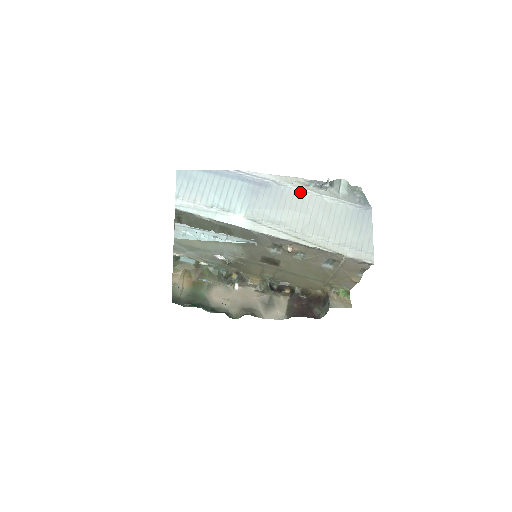
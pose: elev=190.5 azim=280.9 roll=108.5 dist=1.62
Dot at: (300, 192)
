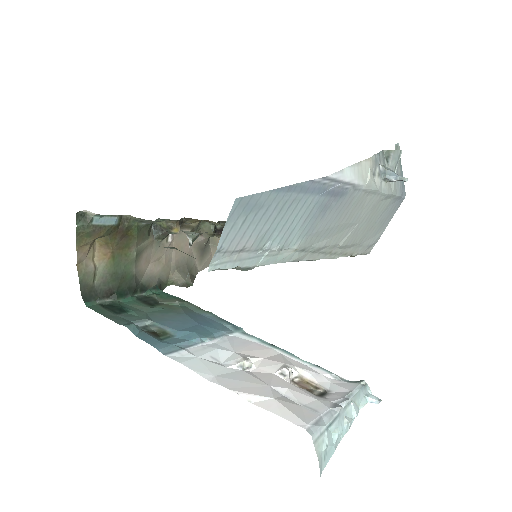
Dot at: (367, 194)
